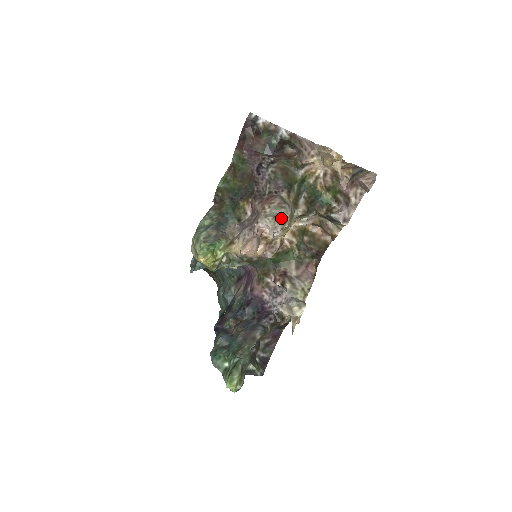
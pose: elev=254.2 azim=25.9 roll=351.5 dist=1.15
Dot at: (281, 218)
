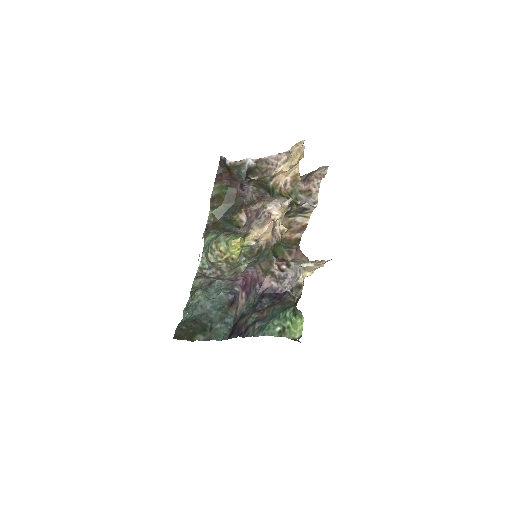
Dot at: (283, 197)
